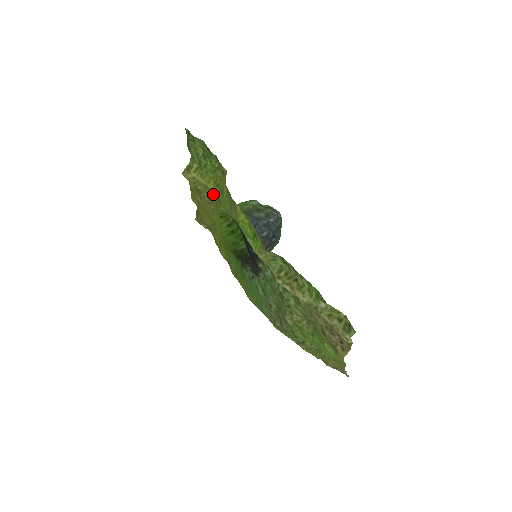
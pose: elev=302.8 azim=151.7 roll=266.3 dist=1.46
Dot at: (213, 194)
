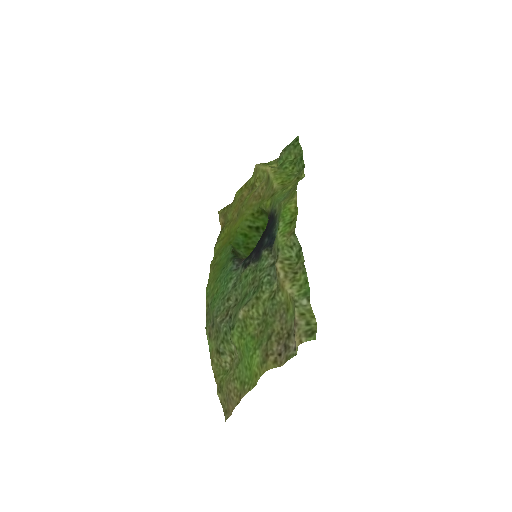
Dot at: (271, 189)
